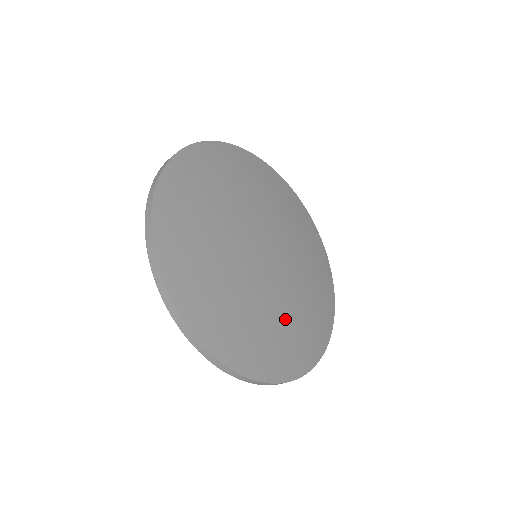
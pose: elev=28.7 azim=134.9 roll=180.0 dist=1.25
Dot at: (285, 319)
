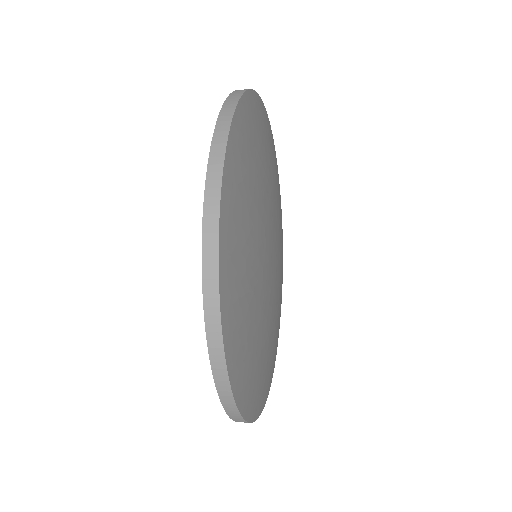
Dot at: (269, 343)
